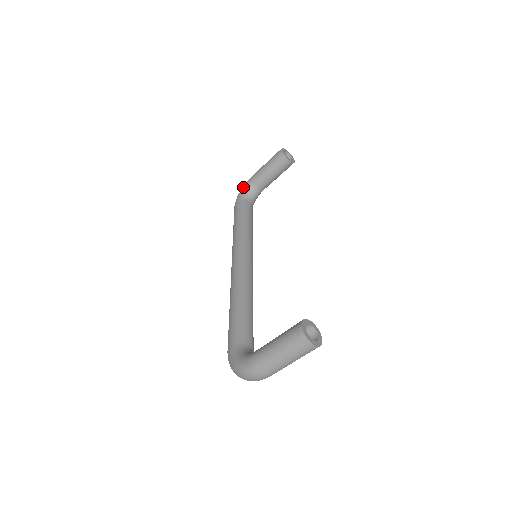
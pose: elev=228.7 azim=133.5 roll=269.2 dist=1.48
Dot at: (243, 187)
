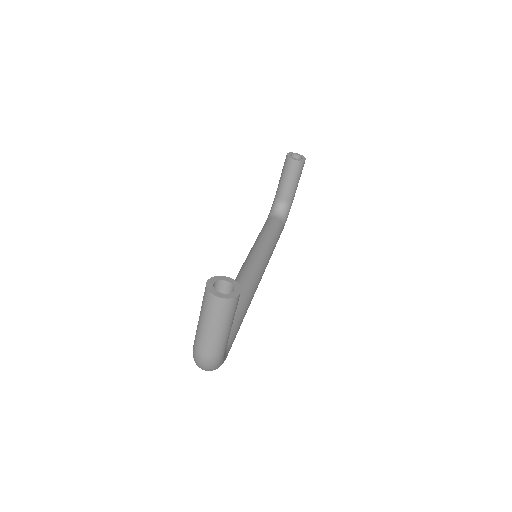
Dot at: occluded
